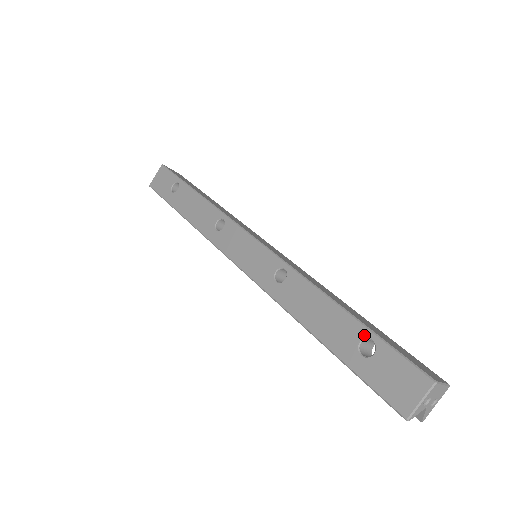
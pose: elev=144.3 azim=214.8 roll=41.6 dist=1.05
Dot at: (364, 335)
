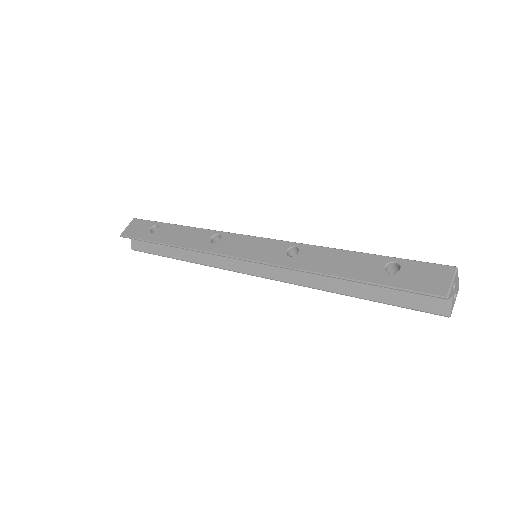
Dot at: (386, 261)
